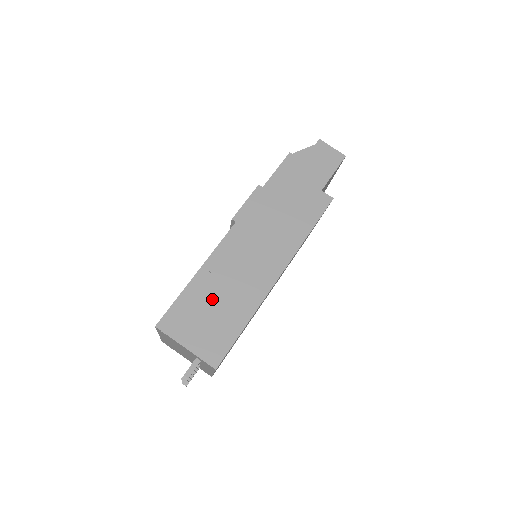
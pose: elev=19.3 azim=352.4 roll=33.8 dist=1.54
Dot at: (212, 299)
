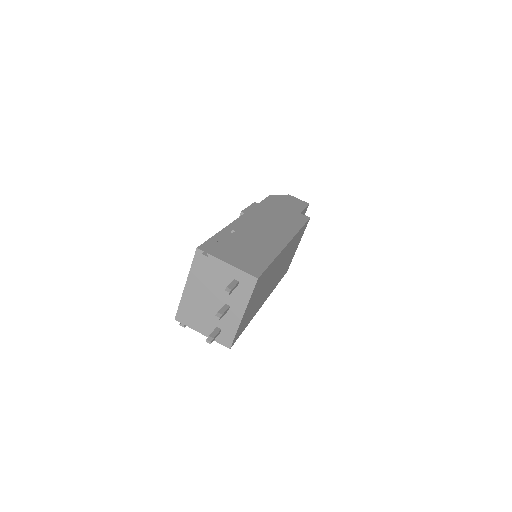
Dot at: (240, 243)
